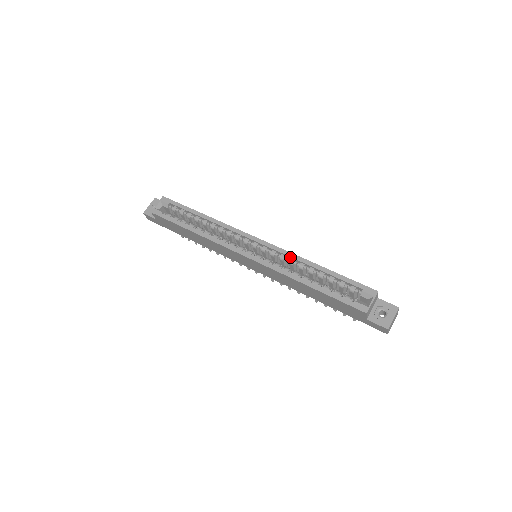
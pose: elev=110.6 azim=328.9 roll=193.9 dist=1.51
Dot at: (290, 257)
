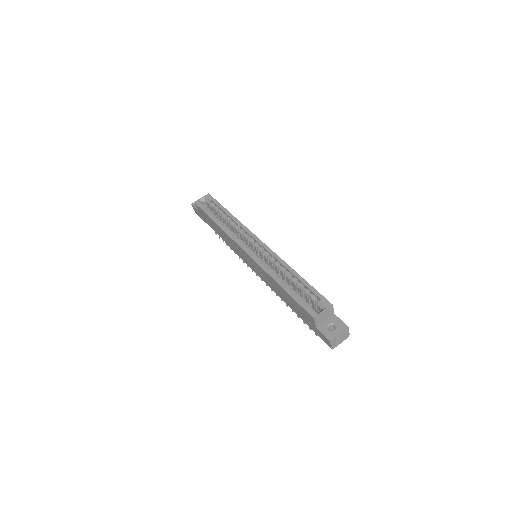
Dot at: (277, 260)
